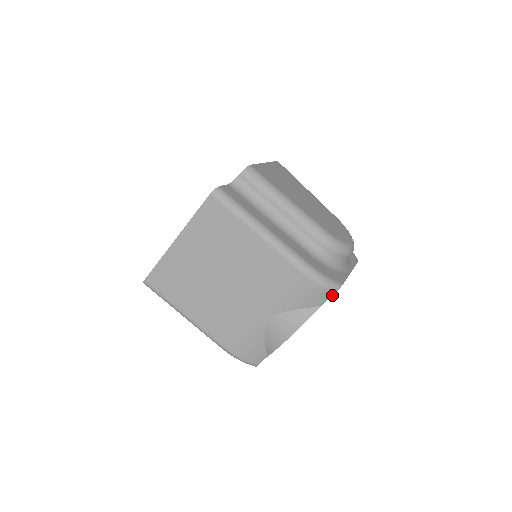
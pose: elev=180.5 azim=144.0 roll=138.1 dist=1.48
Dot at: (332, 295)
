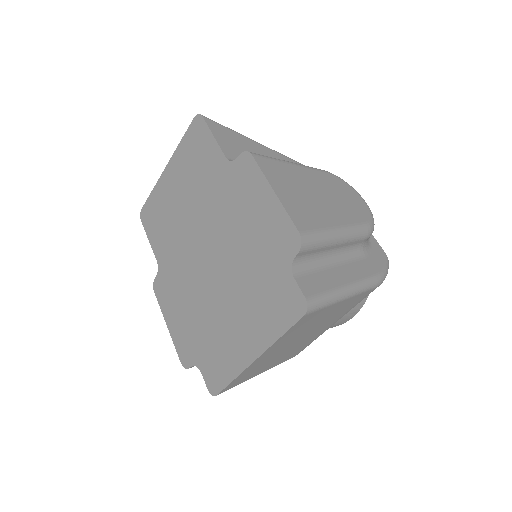
Dot at: occluded
